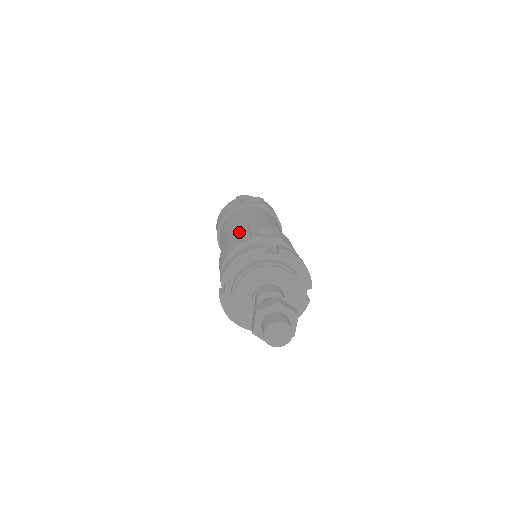
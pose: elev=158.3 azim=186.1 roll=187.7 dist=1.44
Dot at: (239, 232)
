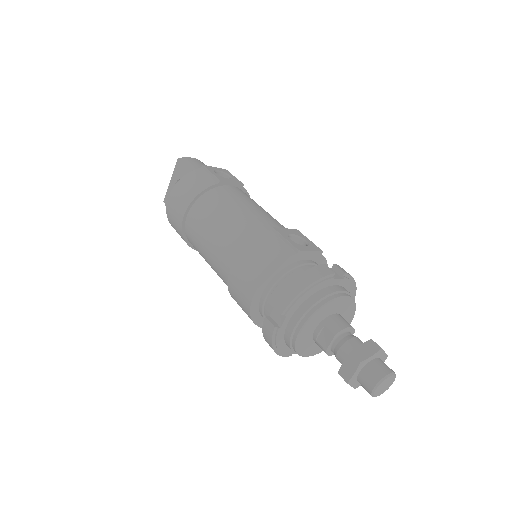
Dot at: (264, 237)
